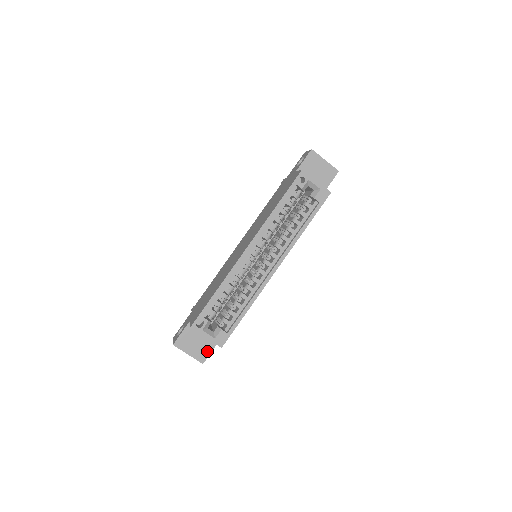
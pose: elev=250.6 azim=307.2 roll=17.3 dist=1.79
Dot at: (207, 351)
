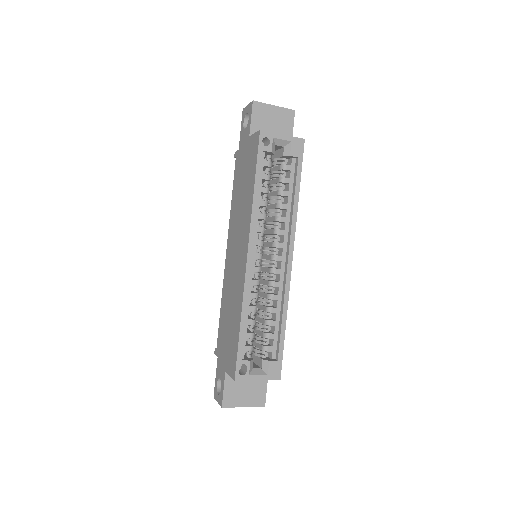
Dot at: (262, 390)
